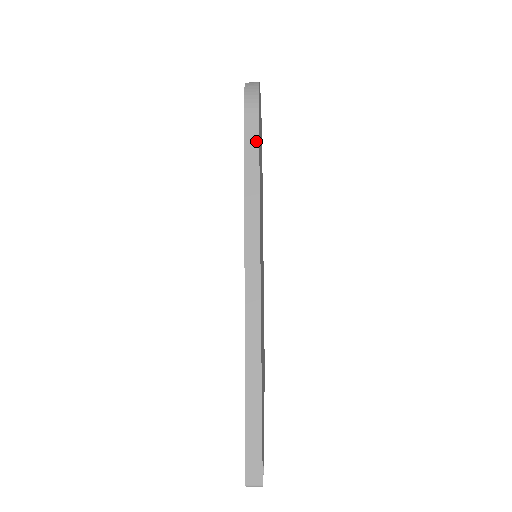
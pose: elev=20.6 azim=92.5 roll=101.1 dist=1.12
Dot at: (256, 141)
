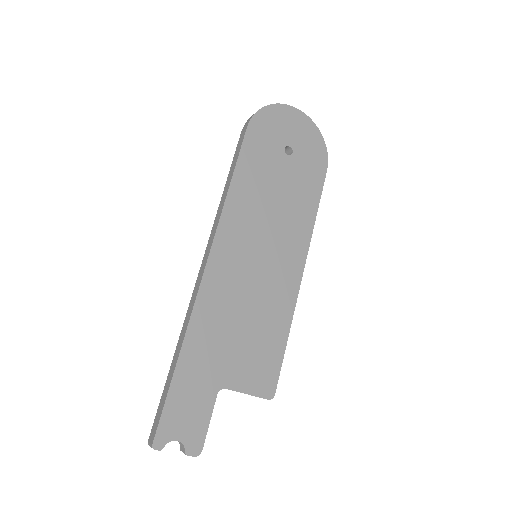
Dot at: (239, 151)
